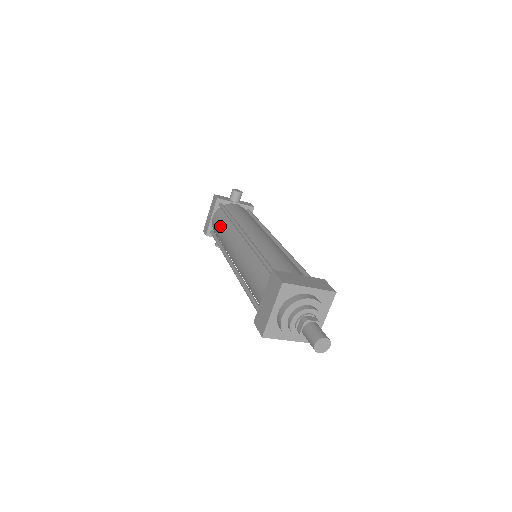
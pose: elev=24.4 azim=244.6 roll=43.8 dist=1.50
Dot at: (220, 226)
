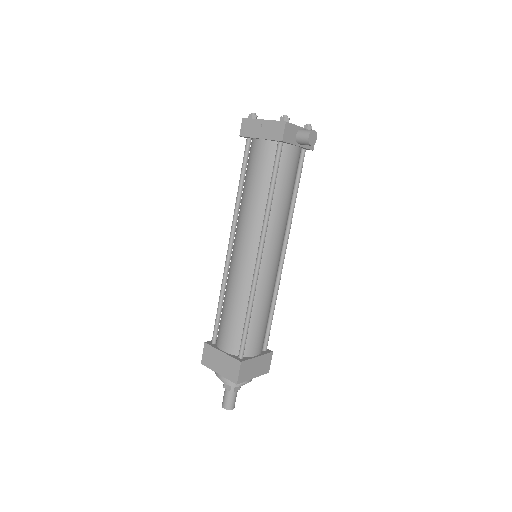
Dot at: (255, 183)
